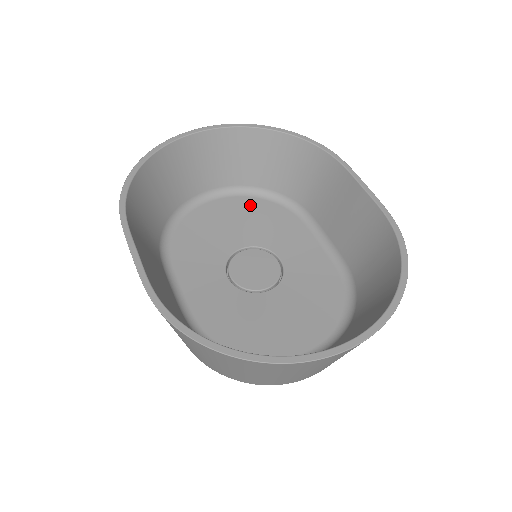
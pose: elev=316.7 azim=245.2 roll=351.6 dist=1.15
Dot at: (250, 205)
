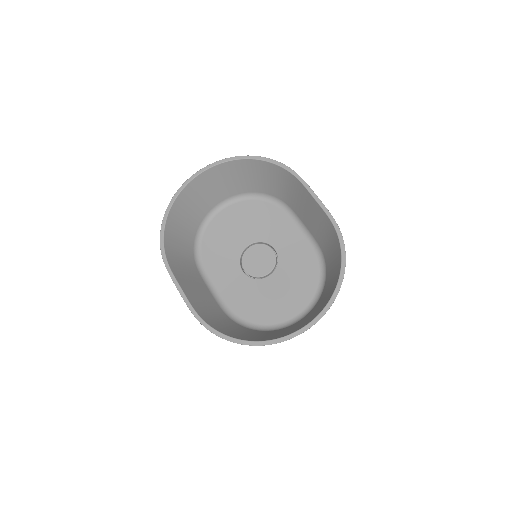
Dot at: (247, 208)
